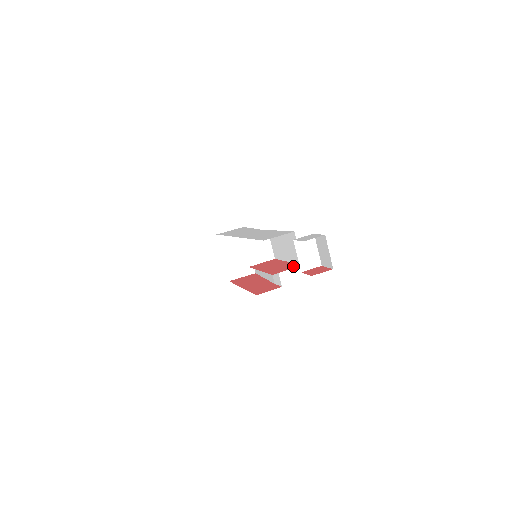
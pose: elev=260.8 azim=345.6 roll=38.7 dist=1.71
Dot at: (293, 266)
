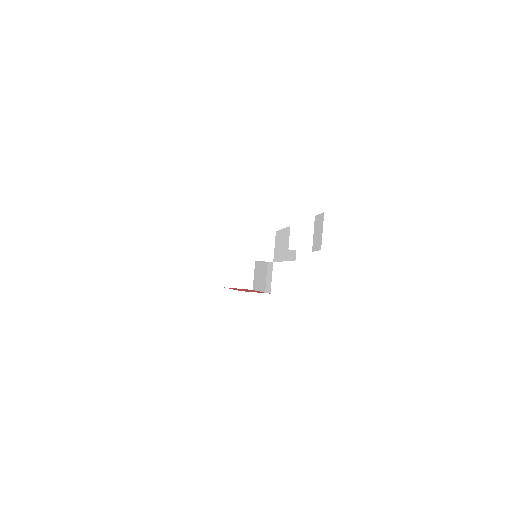
Dot at: occluded
